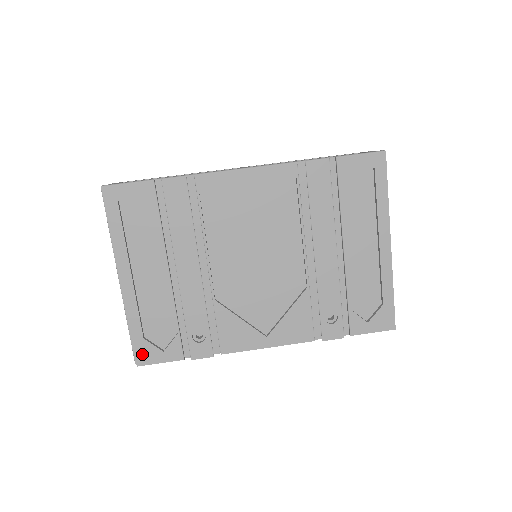
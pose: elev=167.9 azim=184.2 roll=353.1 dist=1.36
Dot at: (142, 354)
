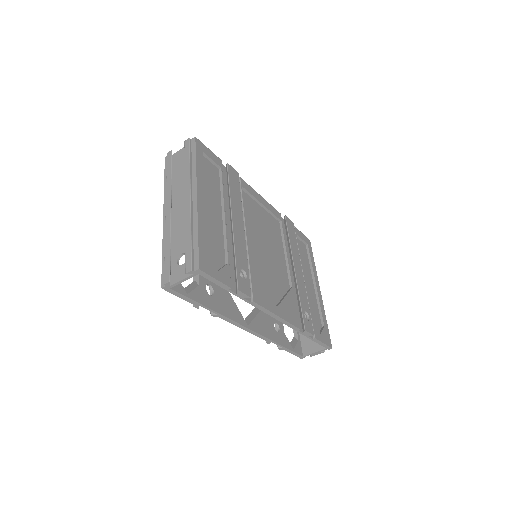
Dot at: (204, 261)
